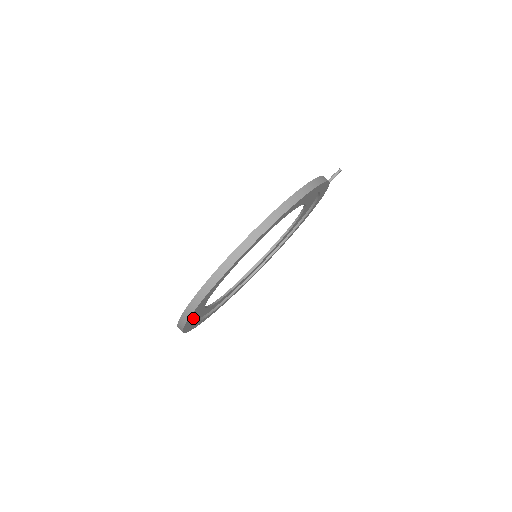
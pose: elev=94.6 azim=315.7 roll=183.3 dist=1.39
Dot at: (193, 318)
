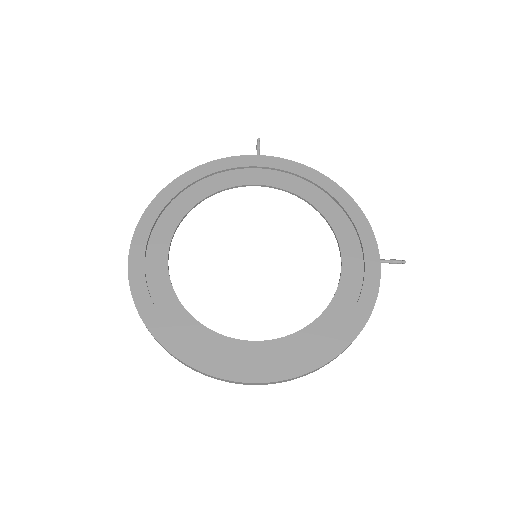
Dot at: occluded
